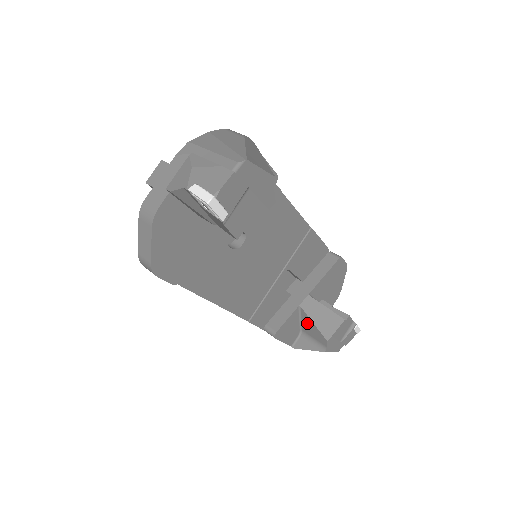
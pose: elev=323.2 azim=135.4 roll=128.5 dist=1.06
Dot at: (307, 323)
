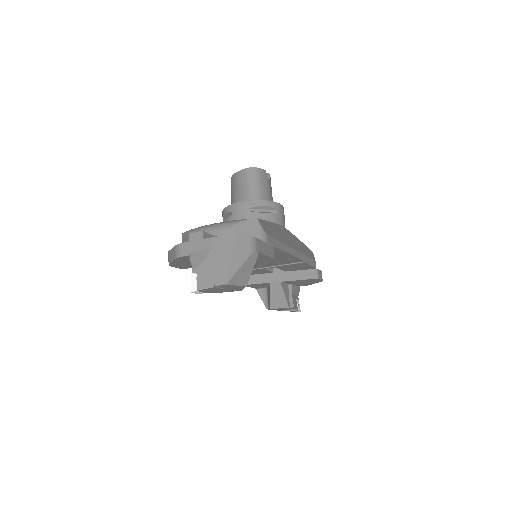
Dot at: (269, 291)
